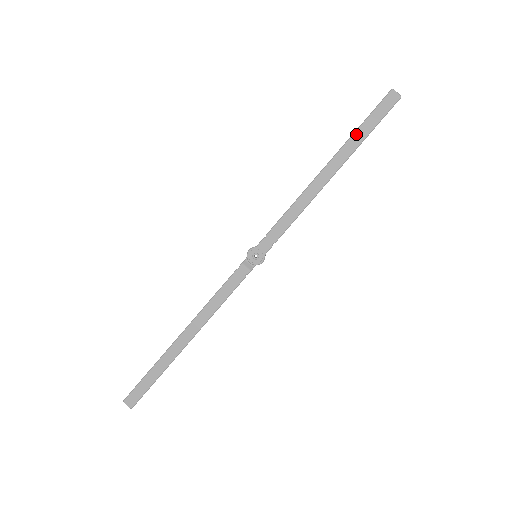
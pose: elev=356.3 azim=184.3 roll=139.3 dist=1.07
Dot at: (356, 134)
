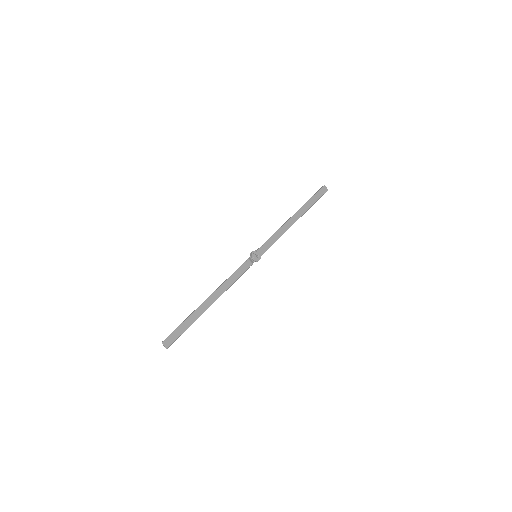
Dot at: (309, 202)
